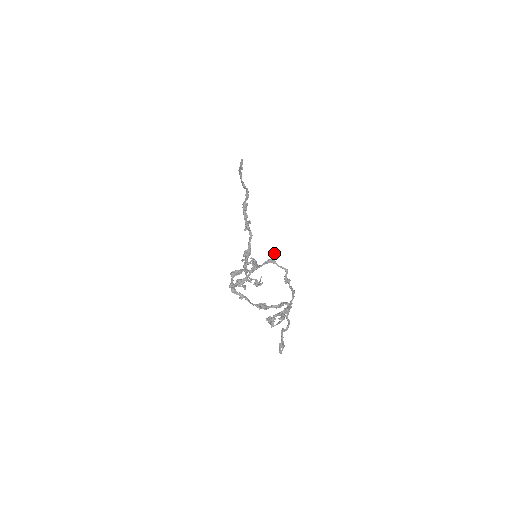
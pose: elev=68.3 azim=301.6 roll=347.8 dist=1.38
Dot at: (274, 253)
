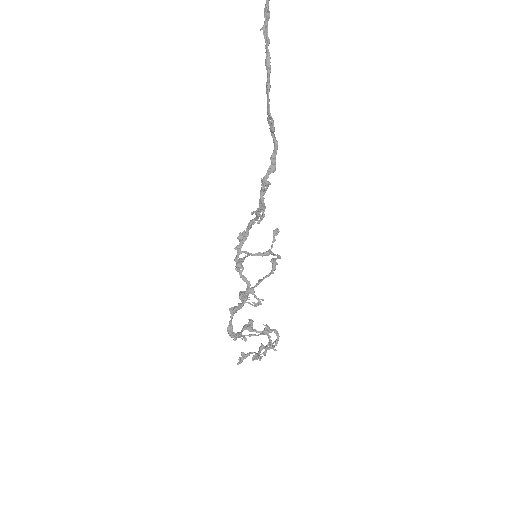
Dot at: (274, 240)
